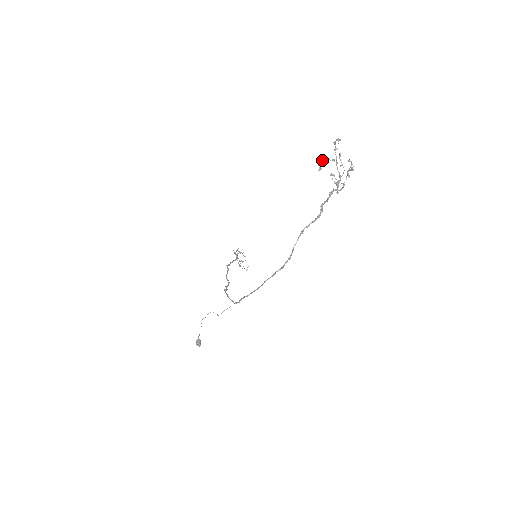
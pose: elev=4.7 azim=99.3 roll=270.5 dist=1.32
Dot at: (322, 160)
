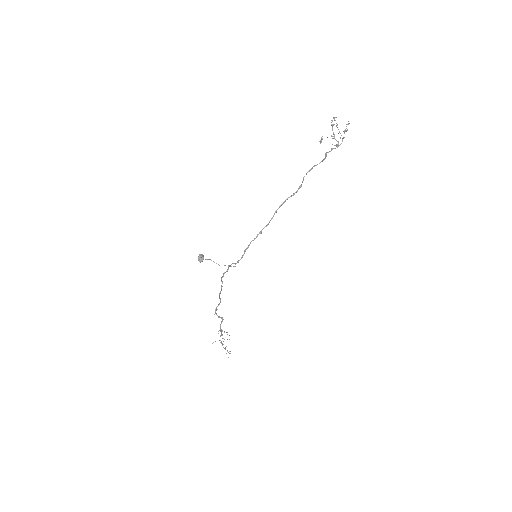
Dot at: (322, 138)
